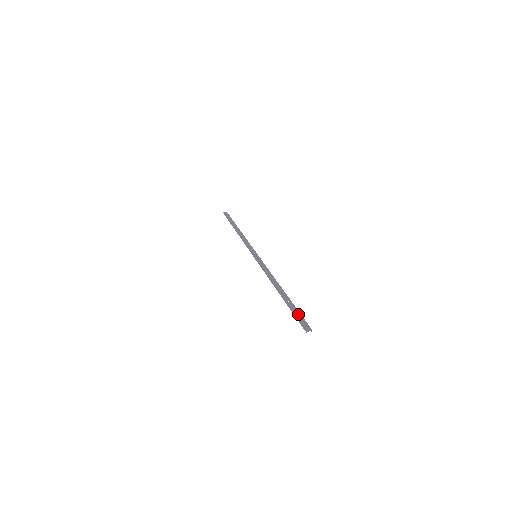
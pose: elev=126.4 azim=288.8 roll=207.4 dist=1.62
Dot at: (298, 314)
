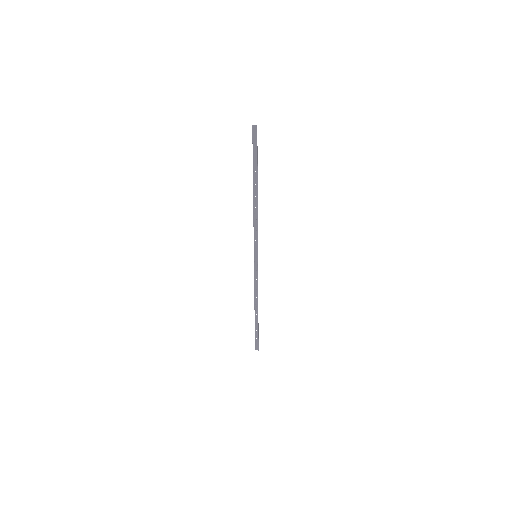
Dot at: (255, 150)
